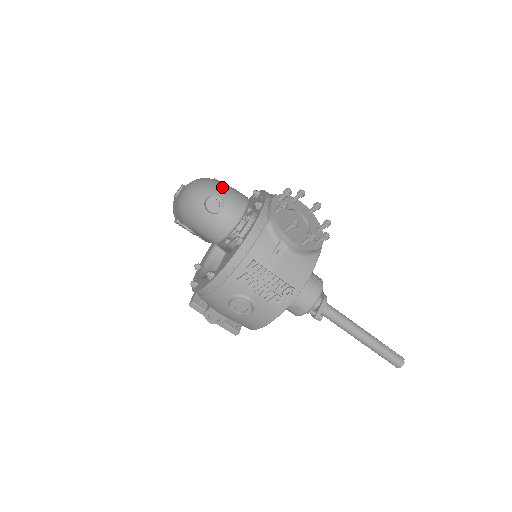
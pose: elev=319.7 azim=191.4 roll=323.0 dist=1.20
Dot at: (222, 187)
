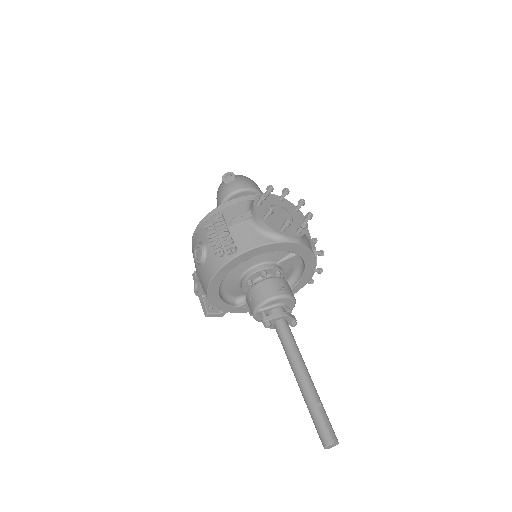
Dot at: (246, 177)
